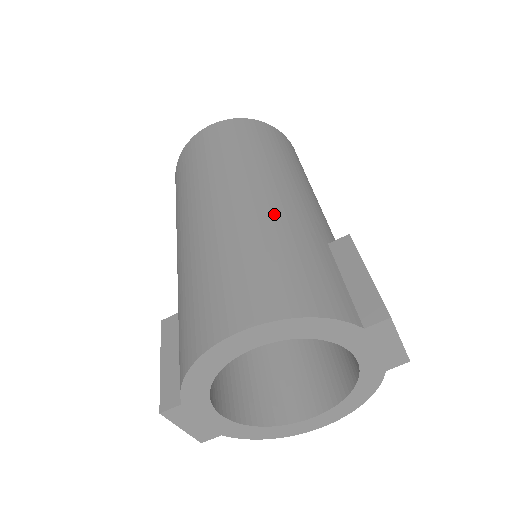
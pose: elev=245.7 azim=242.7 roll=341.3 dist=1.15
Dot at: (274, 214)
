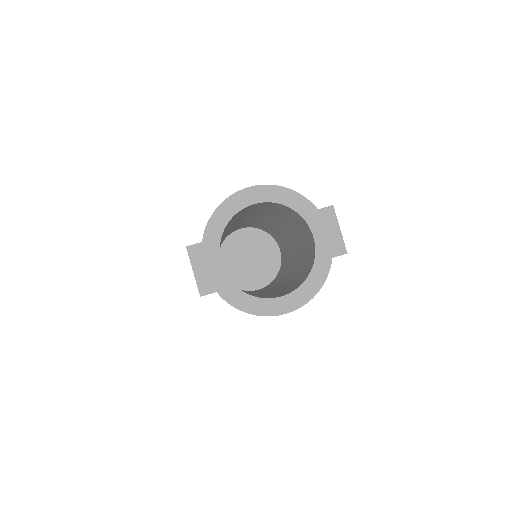
Dot at: occluded
